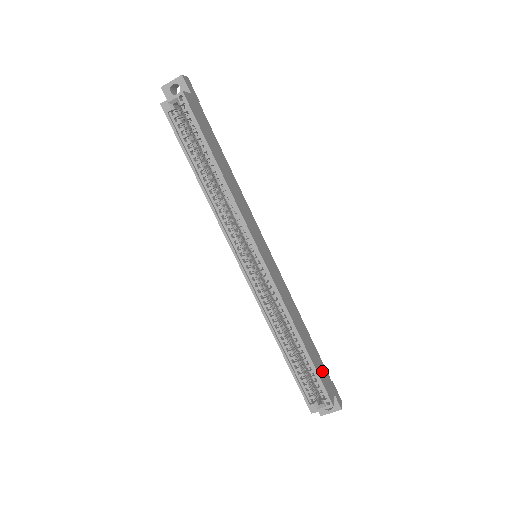
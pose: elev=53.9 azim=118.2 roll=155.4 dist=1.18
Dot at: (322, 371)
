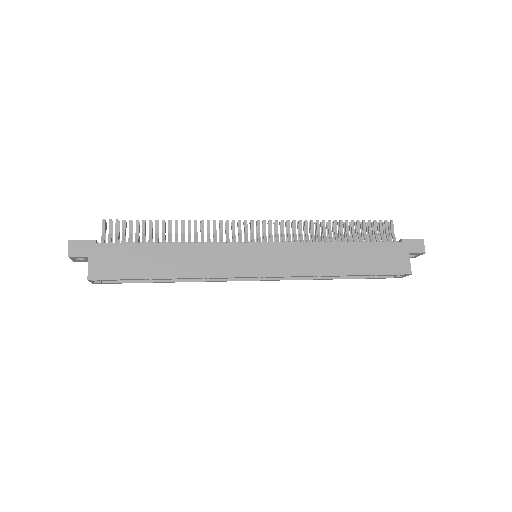
Dot at: (383, 257)
